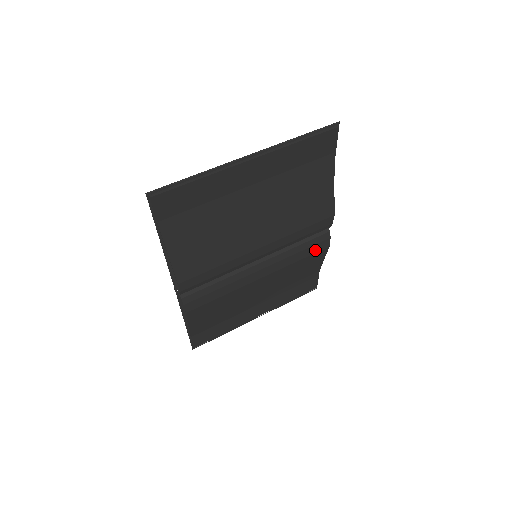
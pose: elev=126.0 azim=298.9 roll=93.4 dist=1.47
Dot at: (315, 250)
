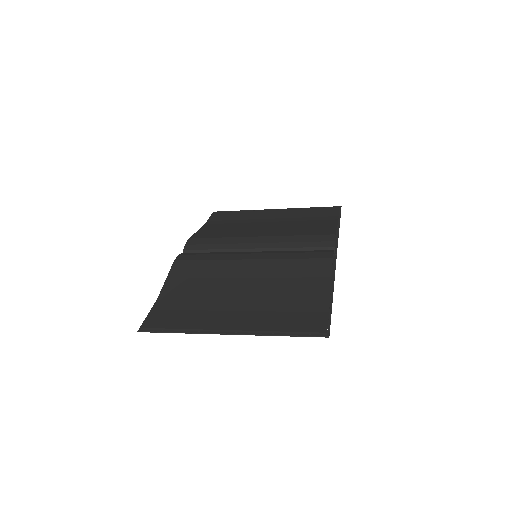
Dot at: (314, 257)
